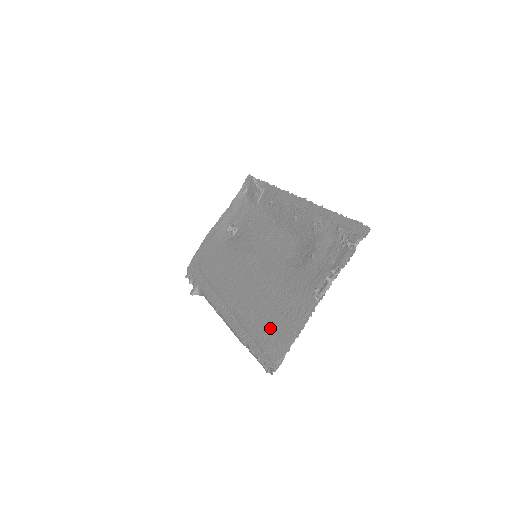
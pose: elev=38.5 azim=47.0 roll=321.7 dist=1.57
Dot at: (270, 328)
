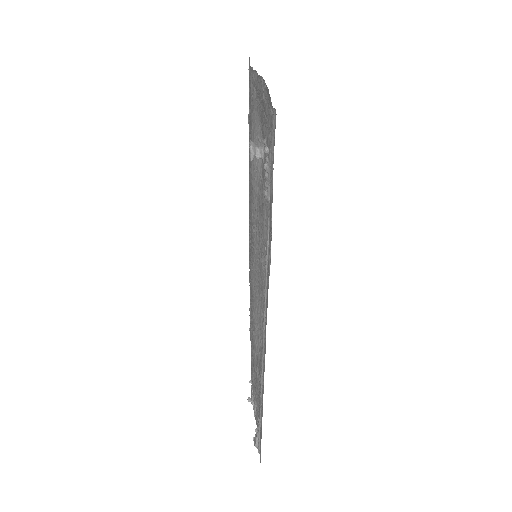
Dot at: (250, 318)
